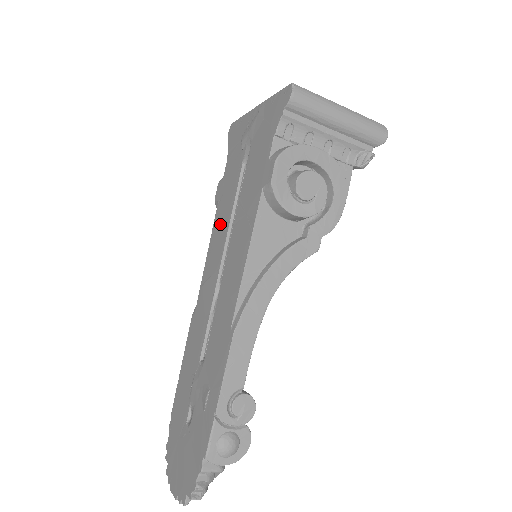
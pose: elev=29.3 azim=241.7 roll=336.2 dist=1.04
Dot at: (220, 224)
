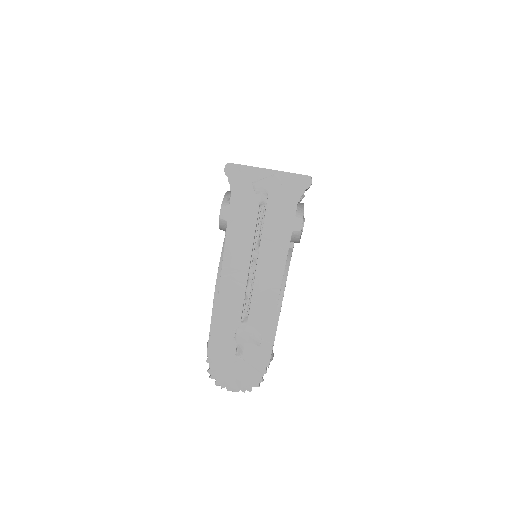
Dot at: (239, 240)
